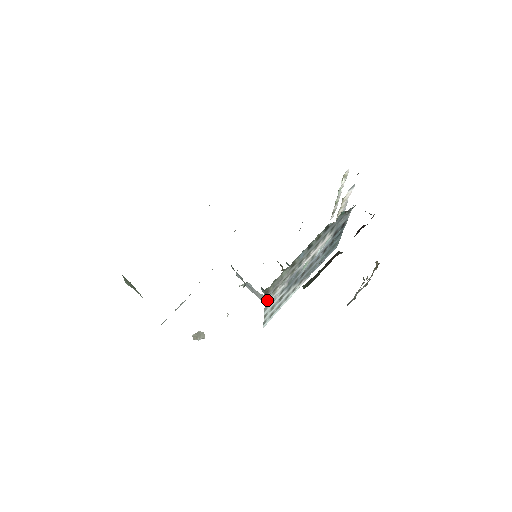
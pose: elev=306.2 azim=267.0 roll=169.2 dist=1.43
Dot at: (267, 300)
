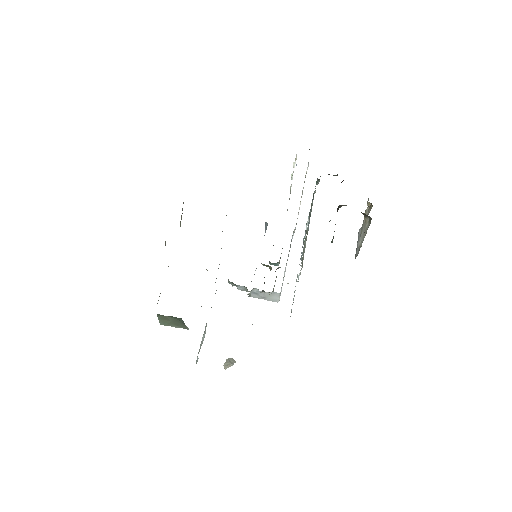
Dot at: occluded
